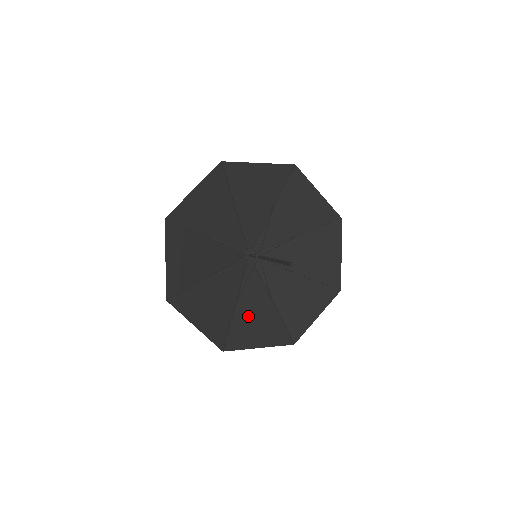
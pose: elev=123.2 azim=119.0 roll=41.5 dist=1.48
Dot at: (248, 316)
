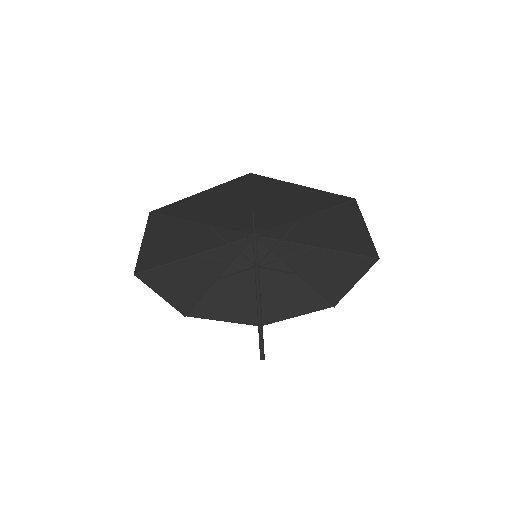
Dot at: (224, 293)
